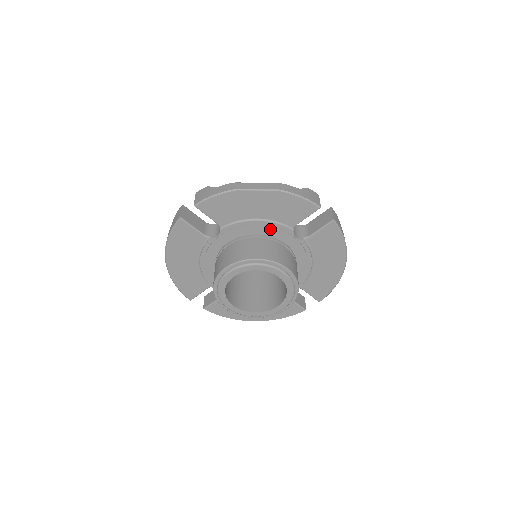
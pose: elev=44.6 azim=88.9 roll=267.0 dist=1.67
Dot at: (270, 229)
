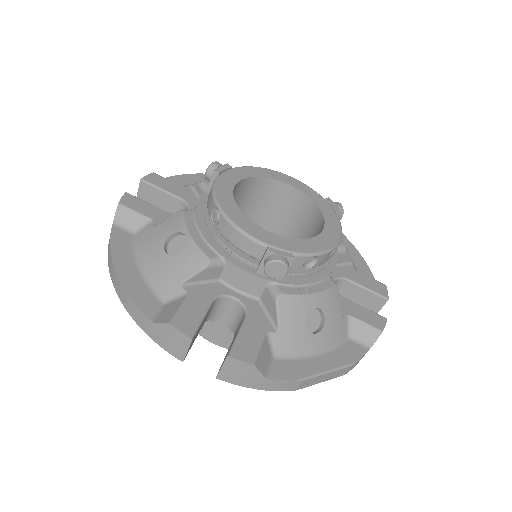
Dot at: occluded
